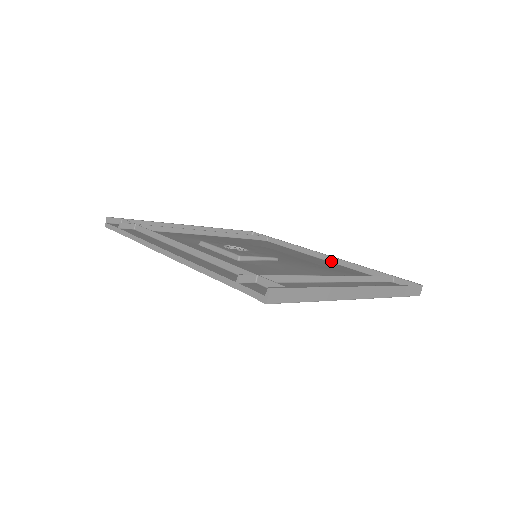
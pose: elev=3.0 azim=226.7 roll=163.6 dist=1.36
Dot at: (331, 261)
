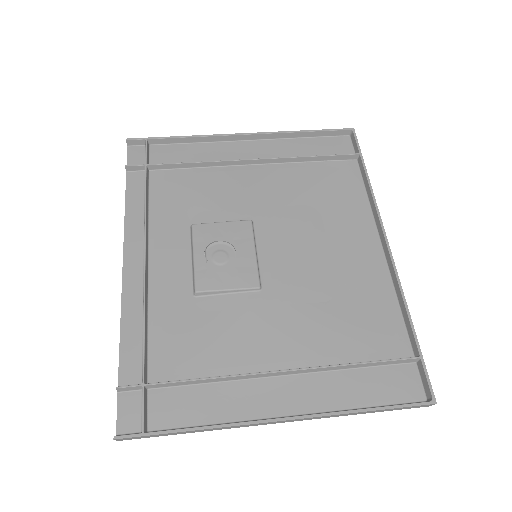
Dot at: (387, 262)
